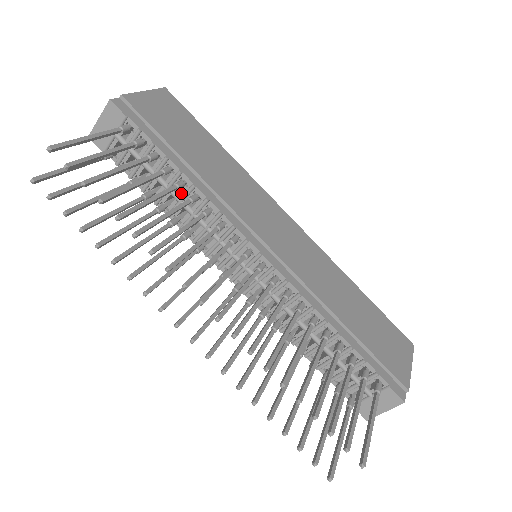
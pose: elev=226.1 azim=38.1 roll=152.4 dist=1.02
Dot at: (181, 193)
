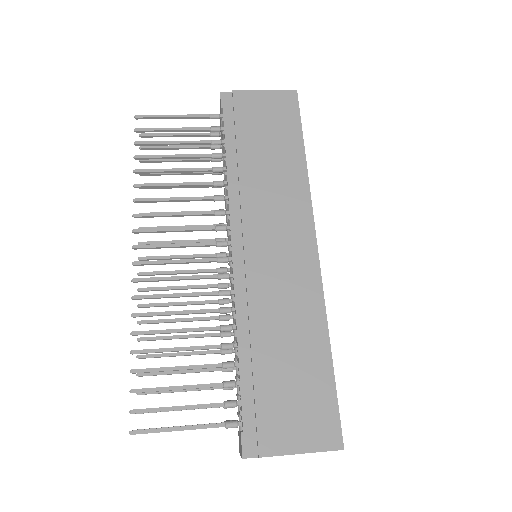
Dot at: occluded
